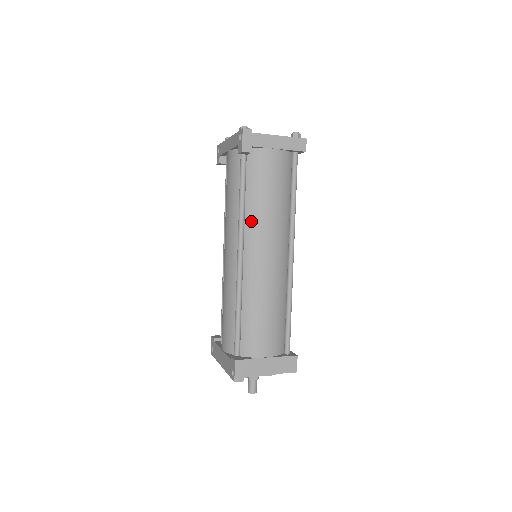
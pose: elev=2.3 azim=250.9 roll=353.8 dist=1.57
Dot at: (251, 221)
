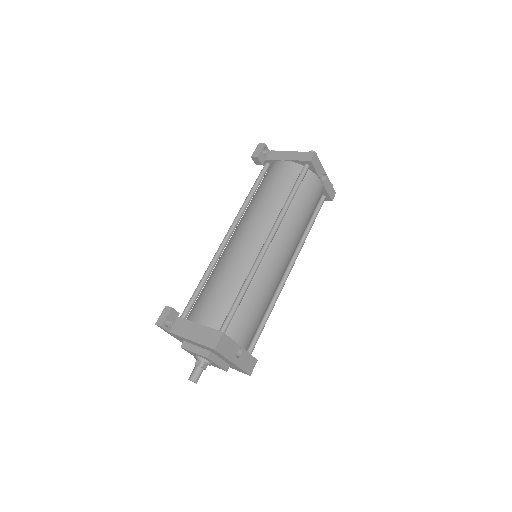
Dot at: (246, 212)
